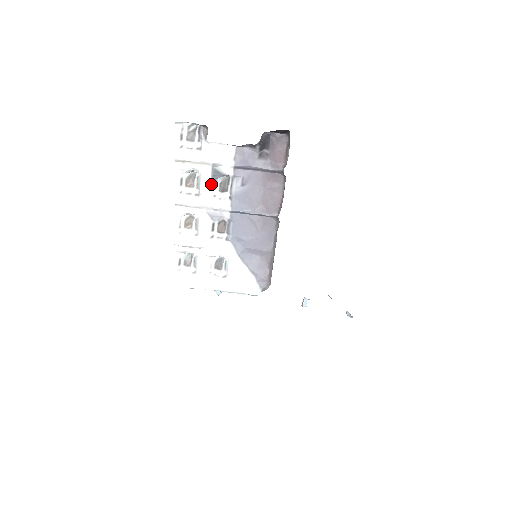
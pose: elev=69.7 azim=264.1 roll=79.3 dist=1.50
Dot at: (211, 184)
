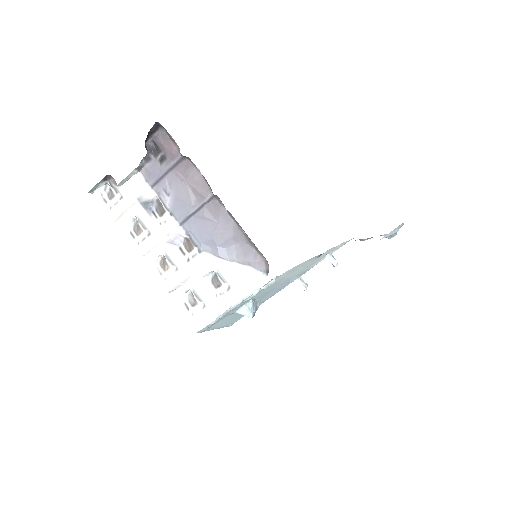
Dot at: (150, 217)
